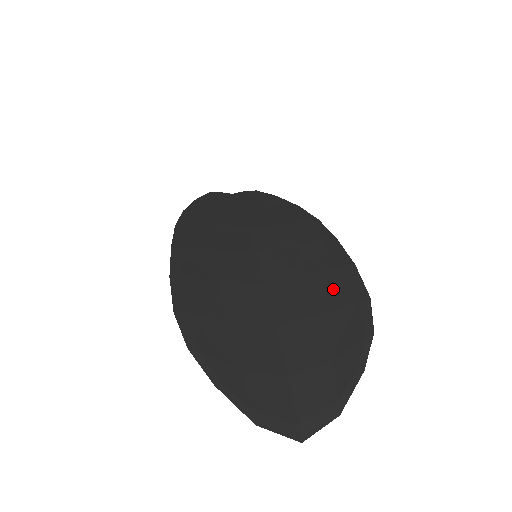
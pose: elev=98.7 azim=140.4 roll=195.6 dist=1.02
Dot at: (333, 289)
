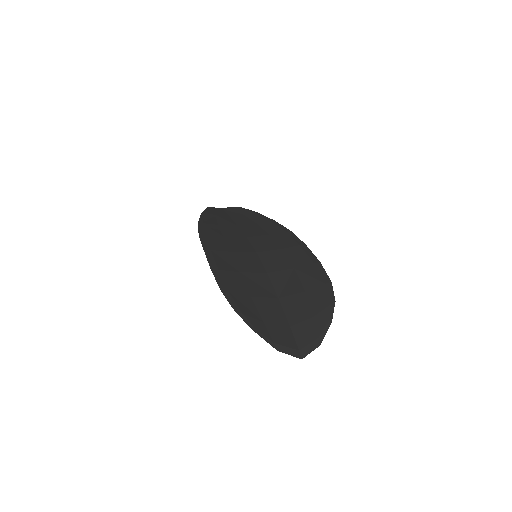
Dot at: (309, 277)
